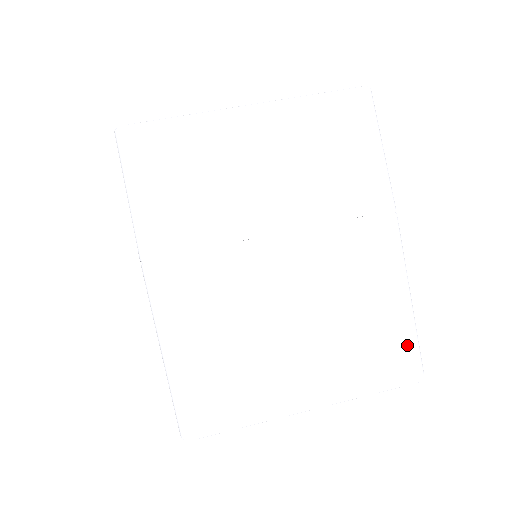
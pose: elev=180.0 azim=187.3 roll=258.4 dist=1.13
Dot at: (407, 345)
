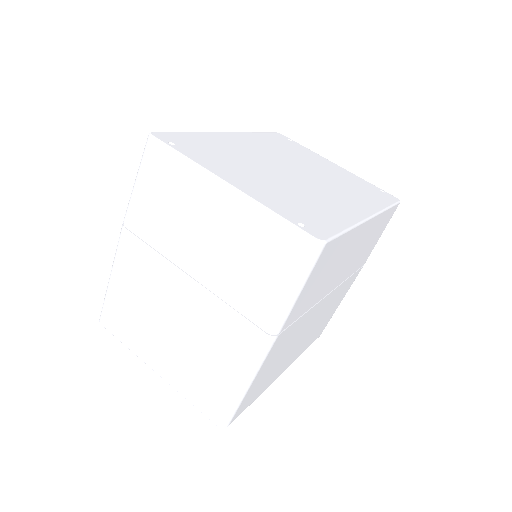
Dot at: (223, 404)
